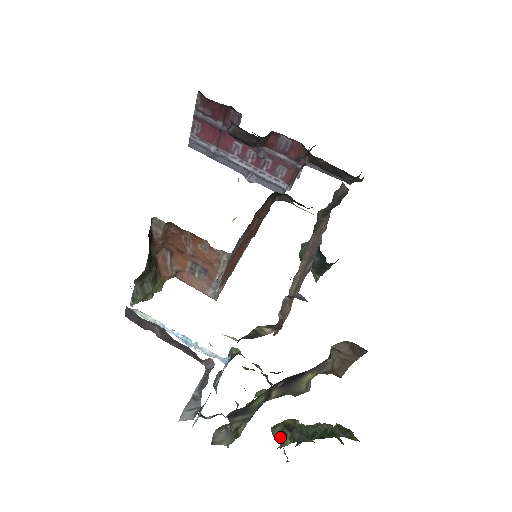
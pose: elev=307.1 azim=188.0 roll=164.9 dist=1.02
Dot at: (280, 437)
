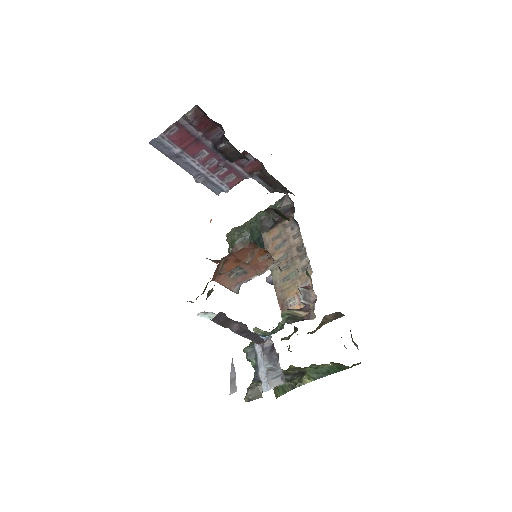
Dot at: occluded
